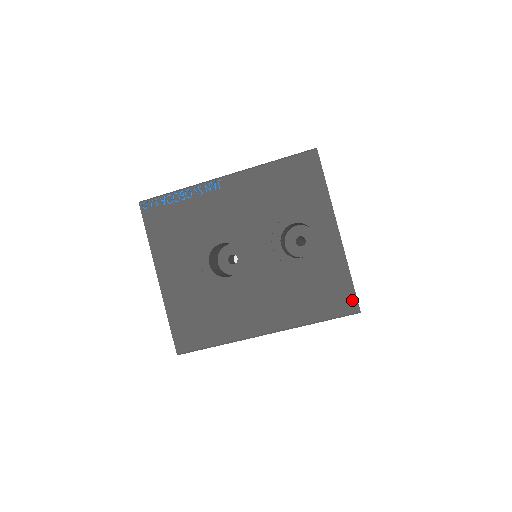
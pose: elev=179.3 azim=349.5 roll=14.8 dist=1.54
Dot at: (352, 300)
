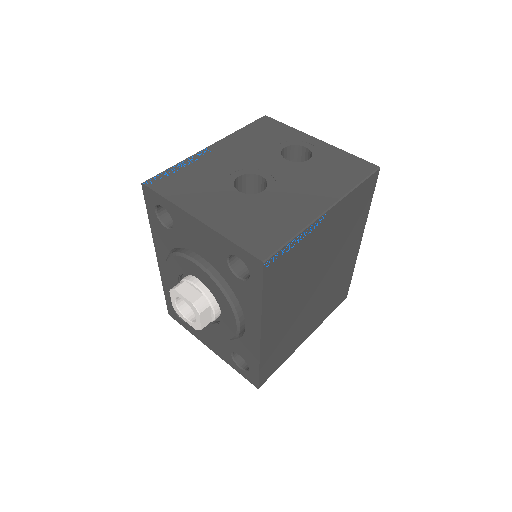
Dot at: (367, 164)
